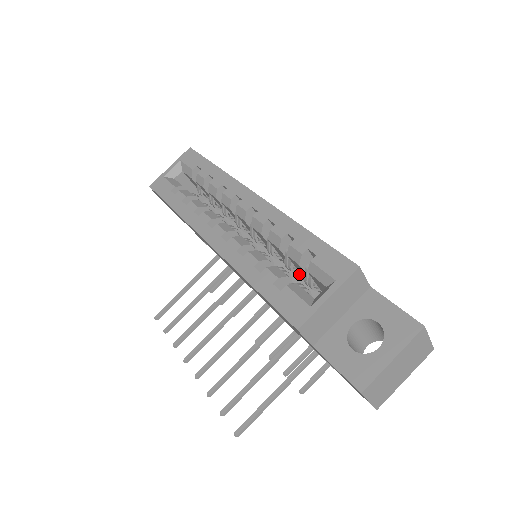
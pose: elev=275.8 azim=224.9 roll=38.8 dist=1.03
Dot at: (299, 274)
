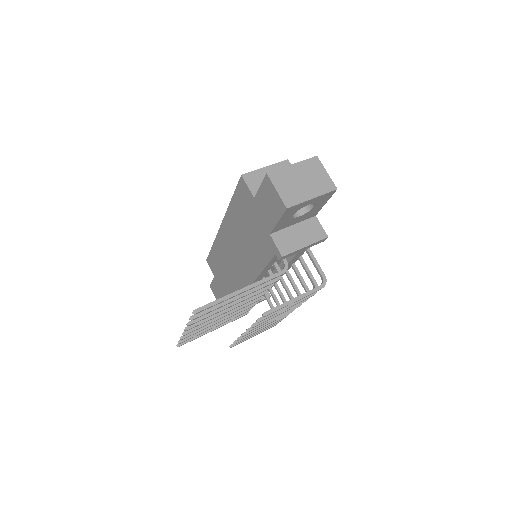
Dot at: occluded
